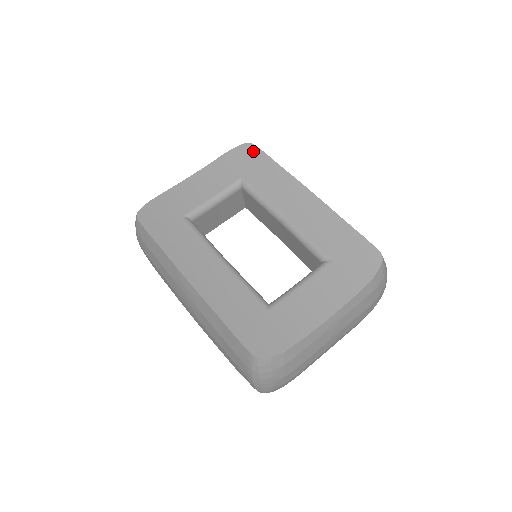
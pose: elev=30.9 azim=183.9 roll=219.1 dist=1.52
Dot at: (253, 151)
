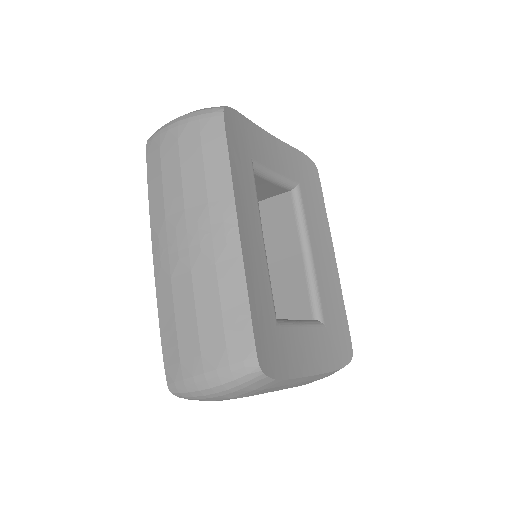
Dot at: (315, 174)
